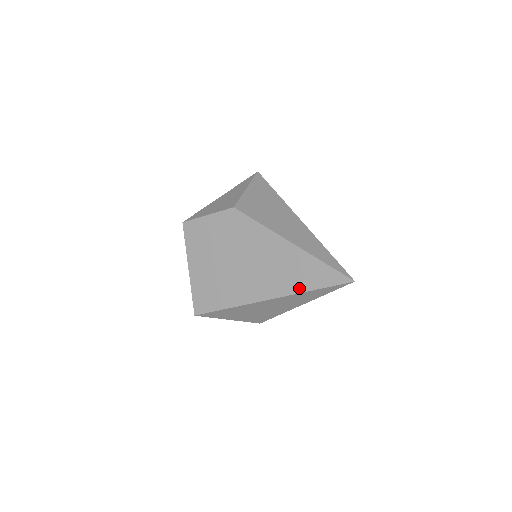
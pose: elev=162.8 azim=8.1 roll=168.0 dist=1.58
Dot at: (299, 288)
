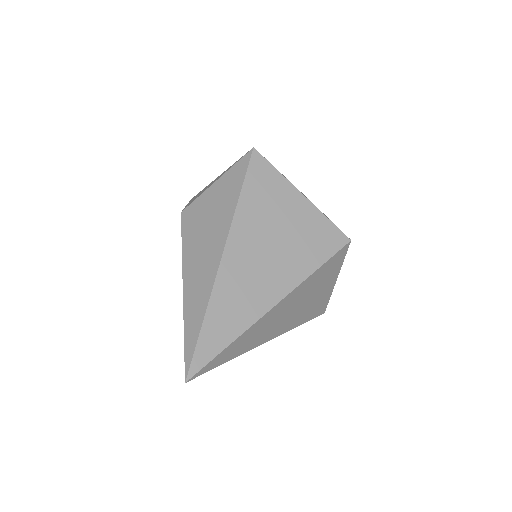
Dot at: occluded
